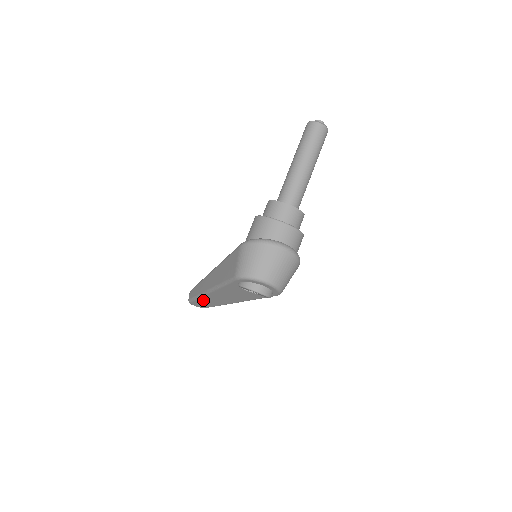
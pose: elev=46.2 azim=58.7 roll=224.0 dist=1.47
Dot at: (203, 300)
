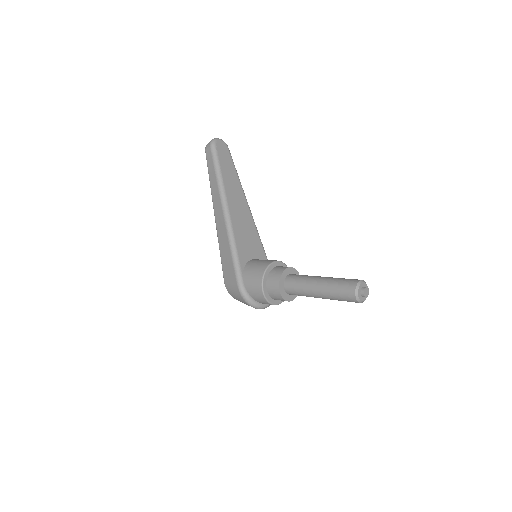
Dot at: occluded
